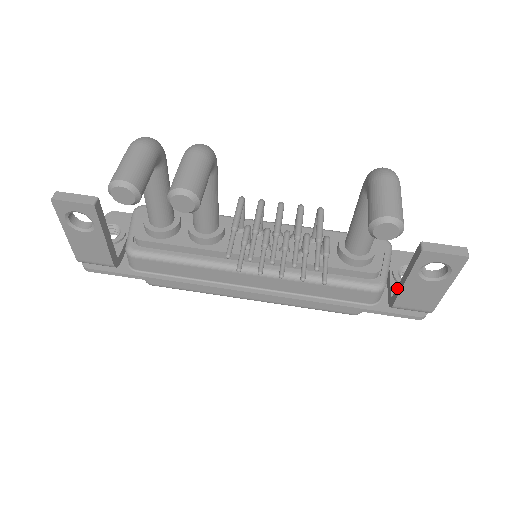
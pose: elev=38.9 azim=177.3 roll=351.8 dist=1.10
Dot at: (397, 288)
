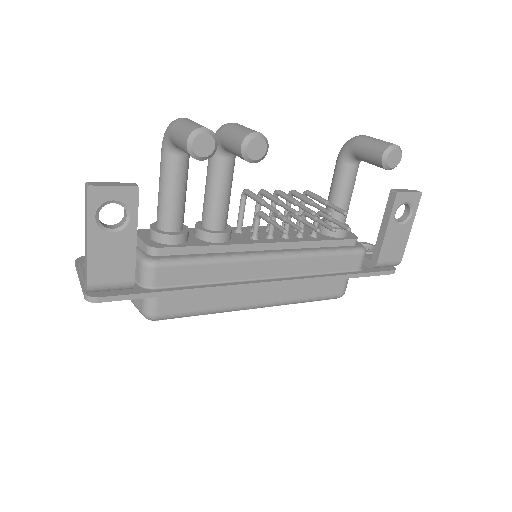
Dot at: (376, 245)
